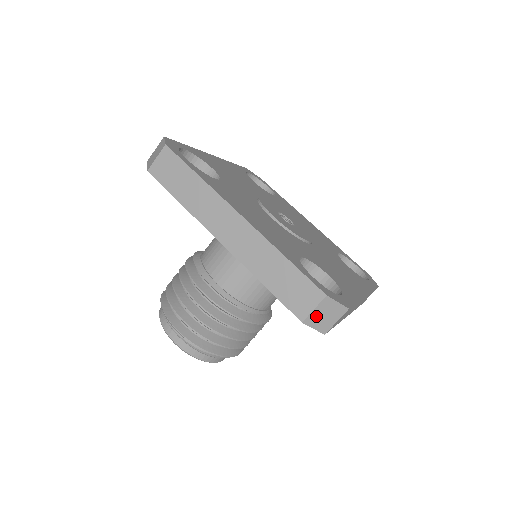
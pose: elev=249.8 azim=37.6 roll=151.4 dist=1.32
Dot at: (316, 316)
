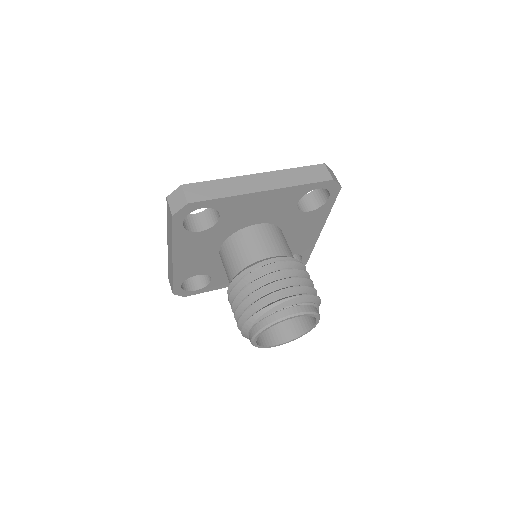
Dot at: (332, 176)
